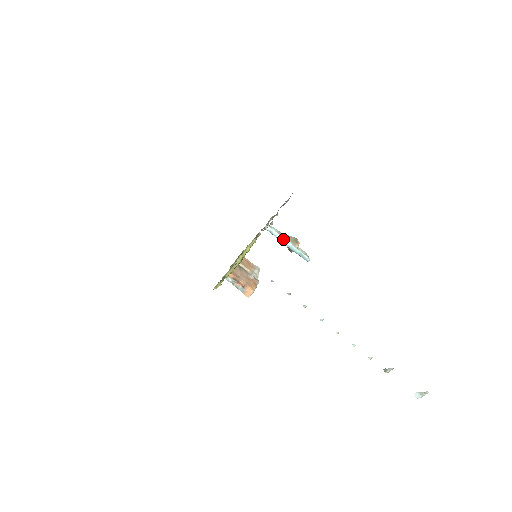
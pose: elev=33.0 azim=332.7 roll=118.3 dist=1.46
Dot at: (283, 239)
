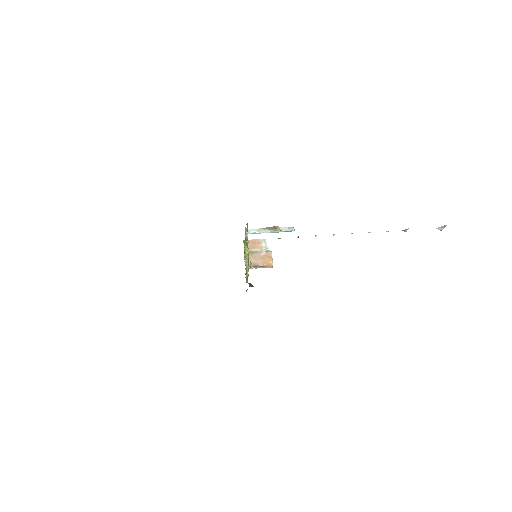
Dot at: (265, 232)
